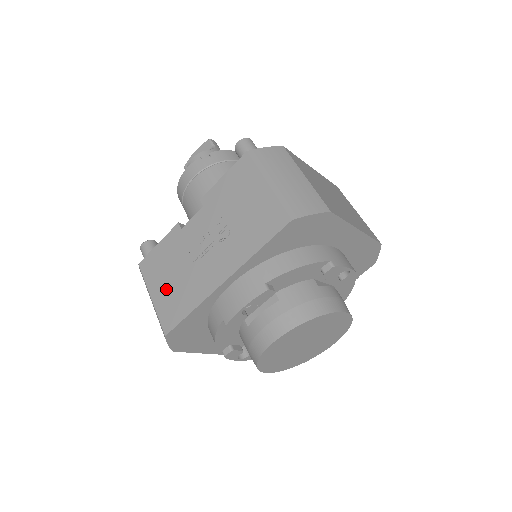
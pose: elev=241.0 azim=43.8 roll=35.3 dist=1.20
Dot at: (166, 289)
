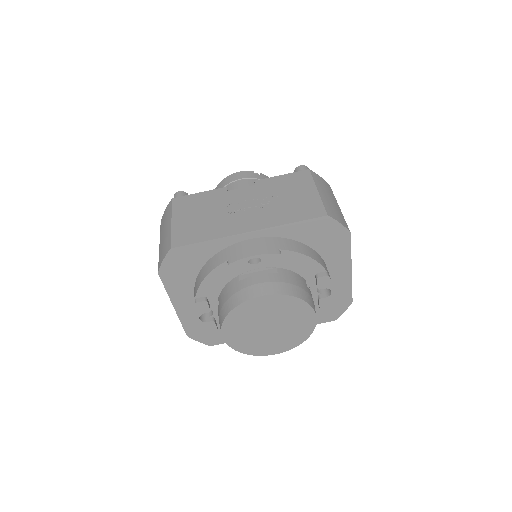
Dot at: (191, 220)
